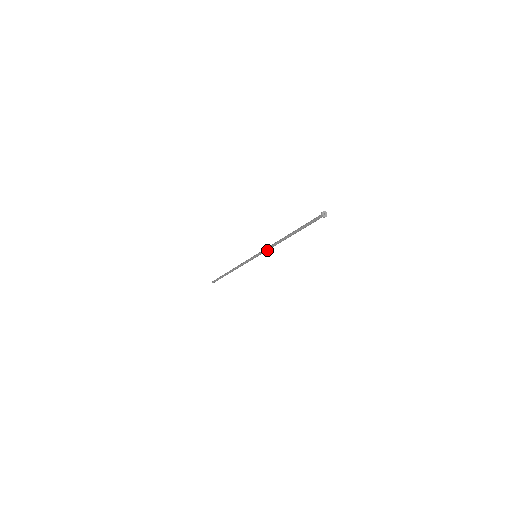
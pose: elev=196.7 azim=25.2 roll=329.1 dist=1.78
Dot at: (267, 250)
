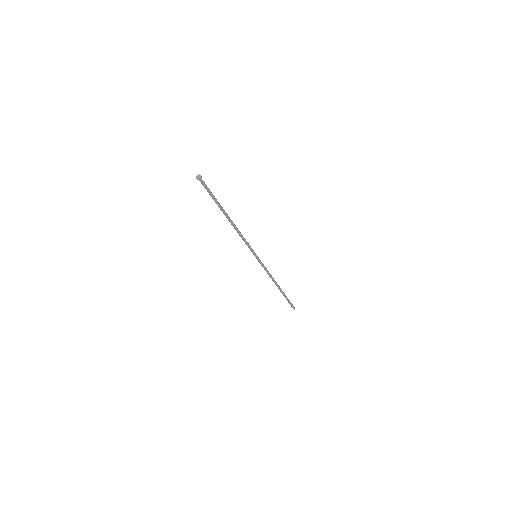
Dot at: (247, 244)
